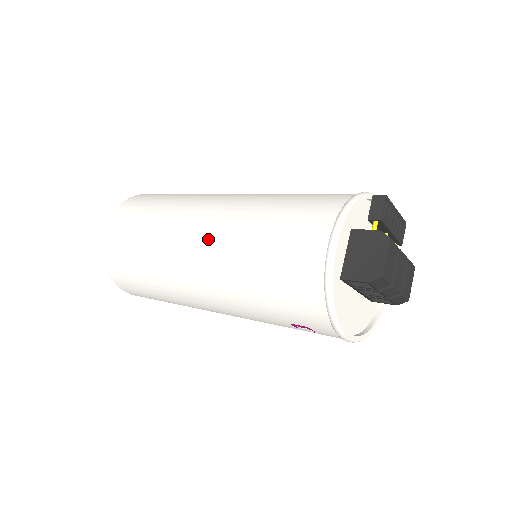
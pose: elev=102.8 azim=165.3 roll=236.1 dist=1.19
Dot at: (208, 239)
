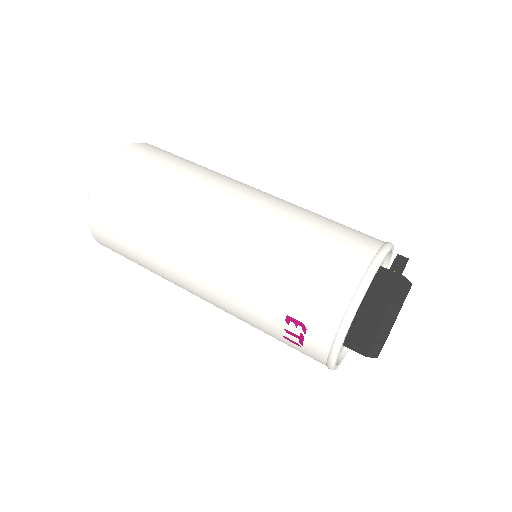
Dot at: (248, 205)
